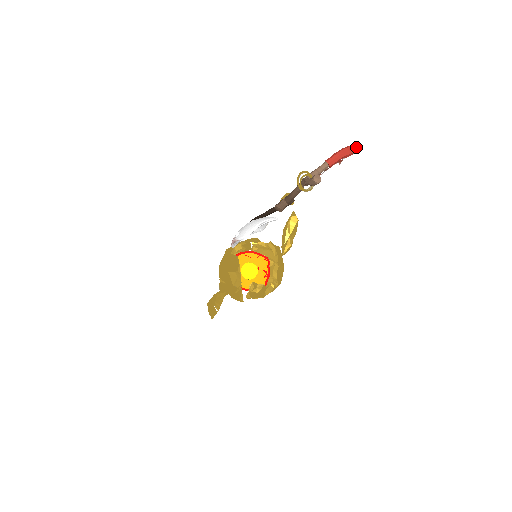
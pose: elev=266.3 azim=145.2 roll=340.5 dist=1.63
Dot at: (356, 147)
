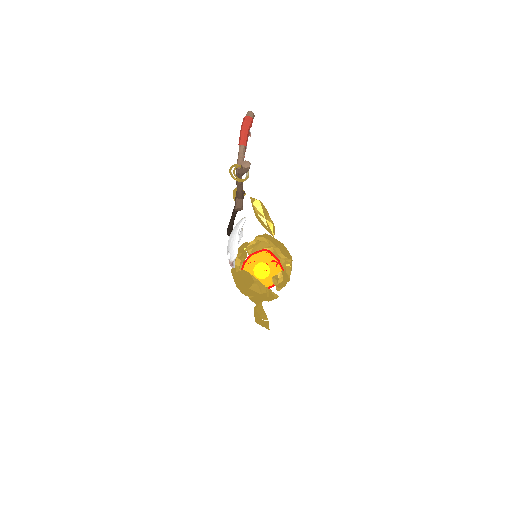
Dot at: (250, 113)
